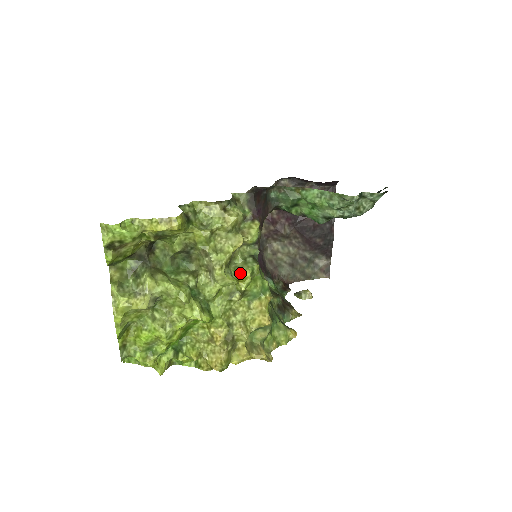
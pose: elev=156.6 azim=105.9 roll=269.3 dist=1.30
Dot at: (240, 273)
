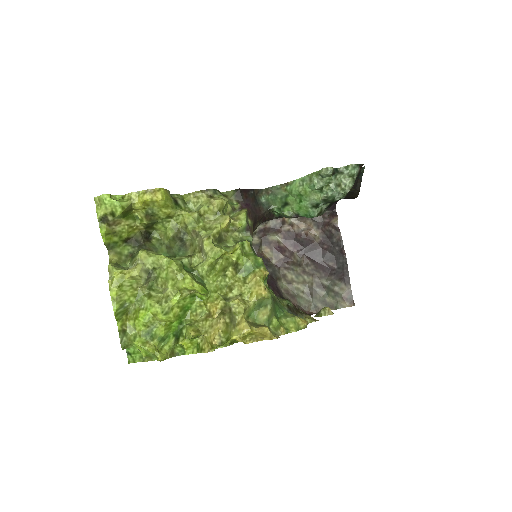
Dot at: (231, 249)
